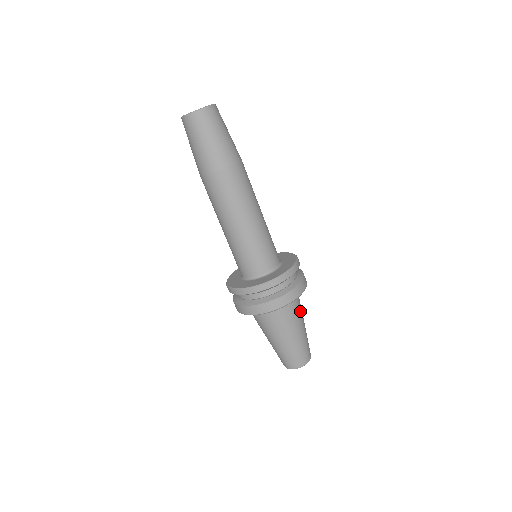
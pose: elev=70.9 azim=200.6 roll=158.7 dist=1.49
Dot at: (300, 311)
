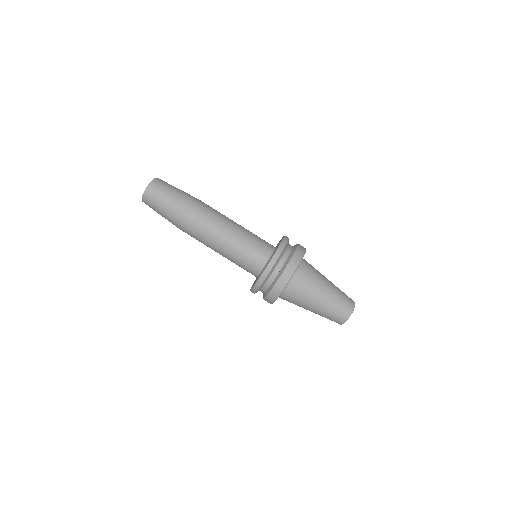
Dot at: (310, 284)
